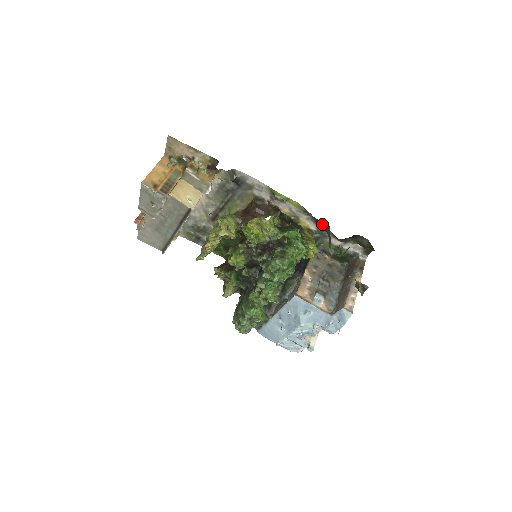
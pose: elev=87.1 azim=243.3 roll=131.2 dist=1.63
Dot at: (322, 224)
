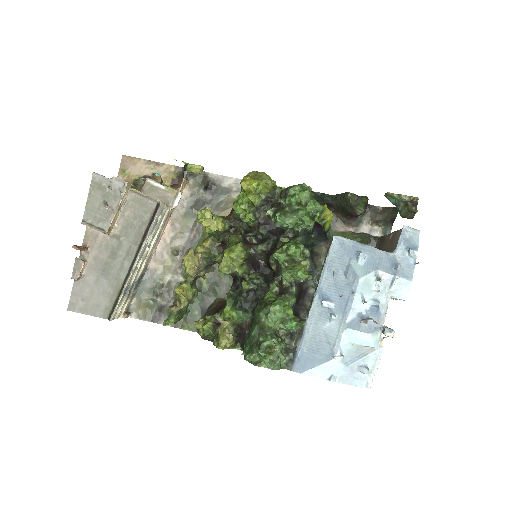
Dot at: (325, 196)
